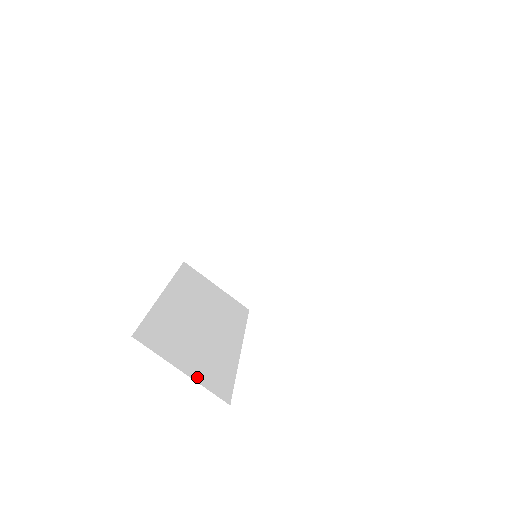
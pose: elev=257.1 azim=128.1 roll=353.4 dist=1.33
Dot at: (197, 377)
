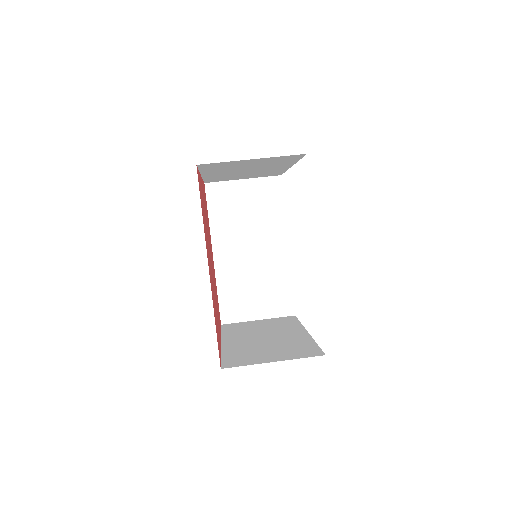
Dot at: occluded
